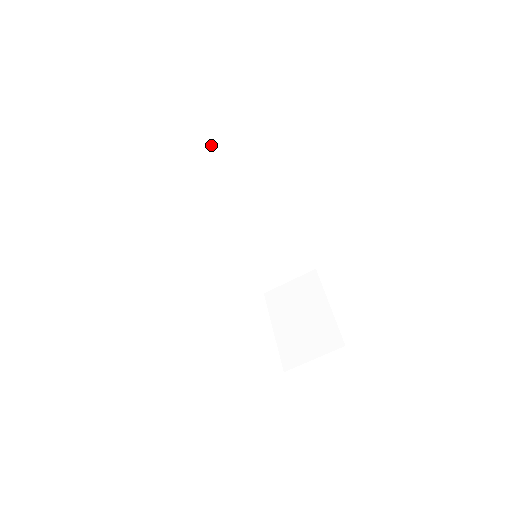
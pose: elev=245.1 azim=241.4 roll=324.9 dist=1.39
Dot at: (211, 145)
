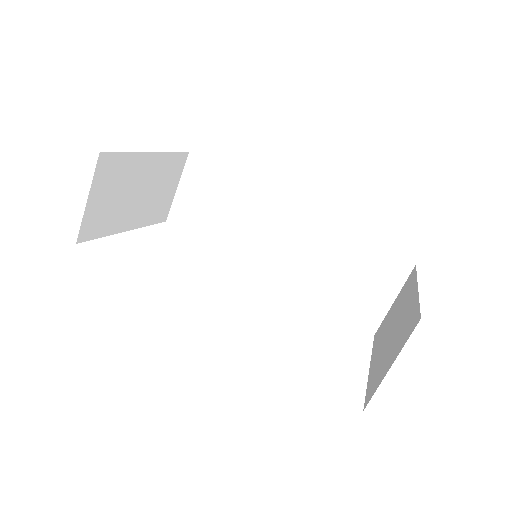
Dot at: (194, 182)
